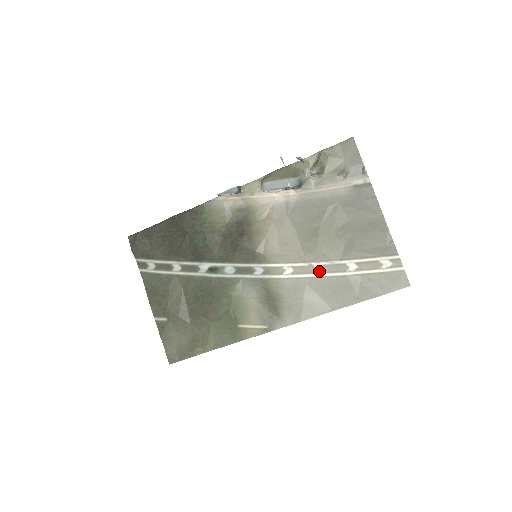
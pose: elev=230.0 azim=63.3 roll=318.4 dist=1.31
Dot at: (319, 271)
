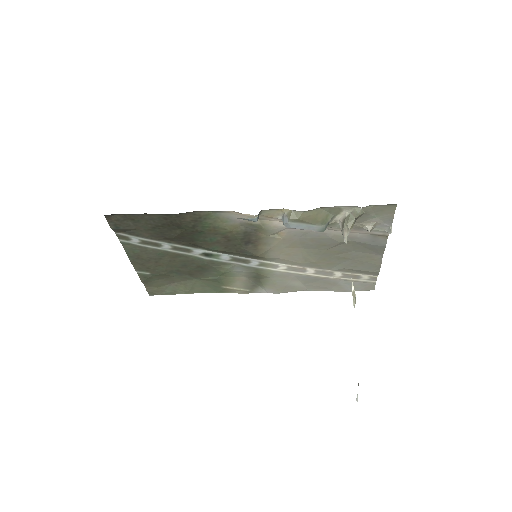
Dot at: (309, 272)
